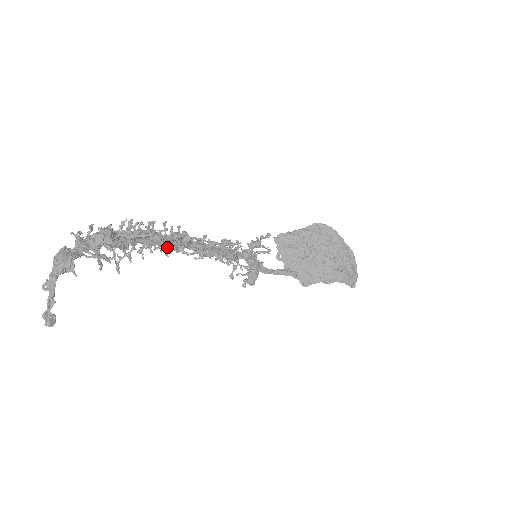
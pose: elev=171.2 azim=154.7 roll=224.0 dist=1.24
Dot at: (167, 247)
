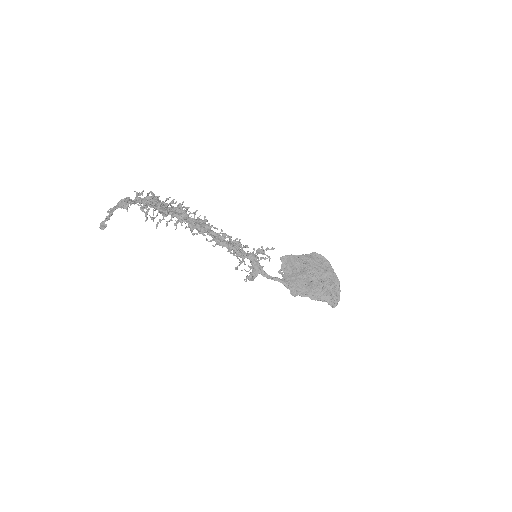
Dot at: (193, 227)
